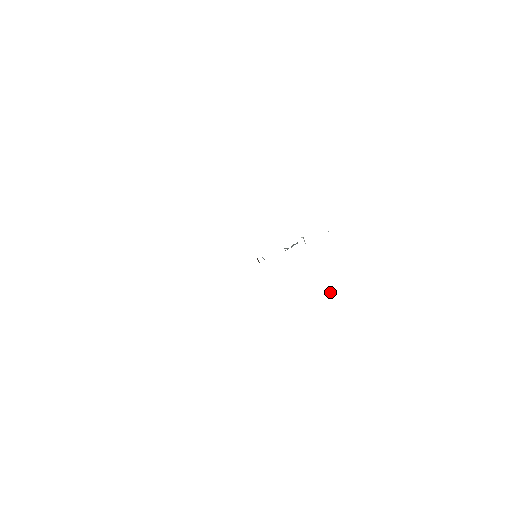
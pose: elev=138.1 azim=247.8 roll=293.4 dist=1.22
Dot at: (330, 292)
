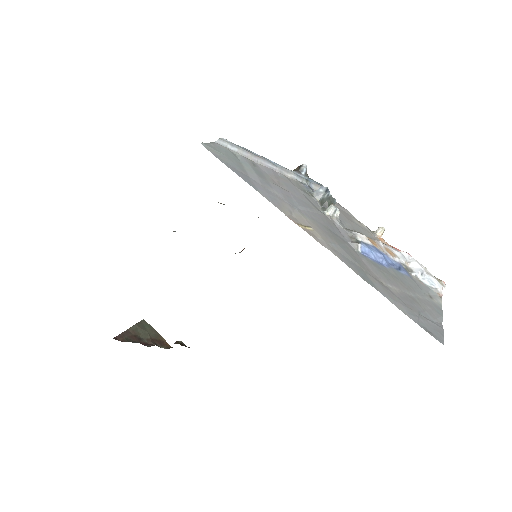
Dot at: (380, 233)
